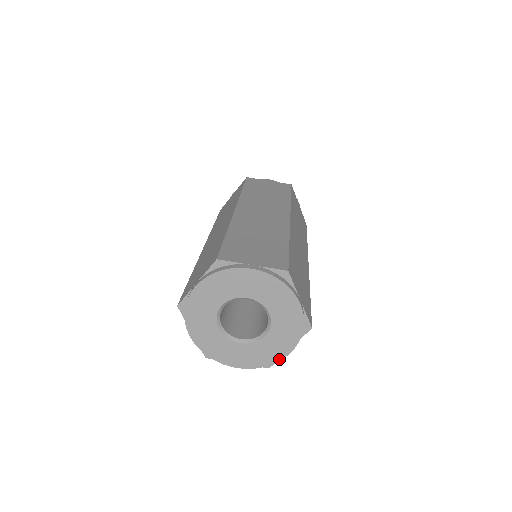
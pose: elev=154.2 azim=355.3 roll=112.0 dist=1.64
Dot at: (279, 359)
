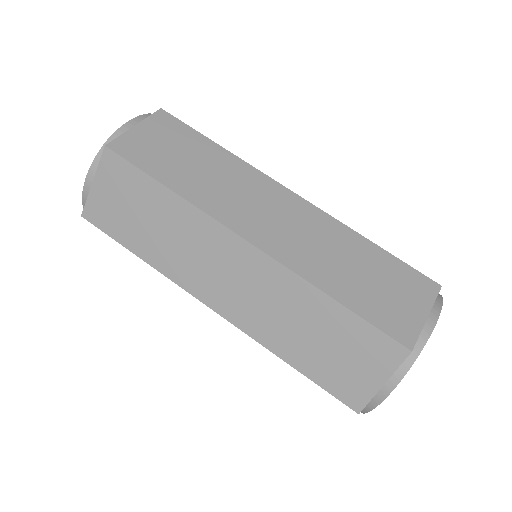
Dot at: occluded
